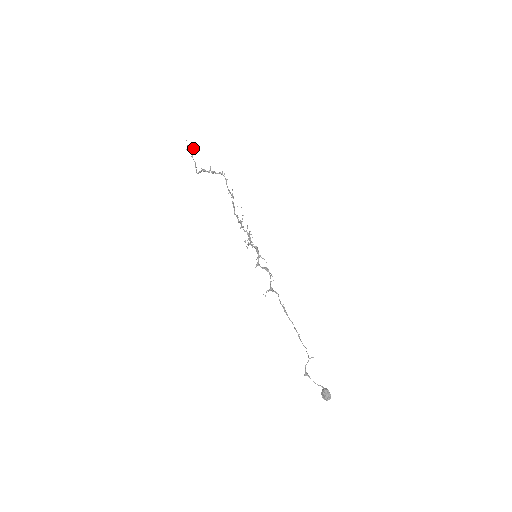
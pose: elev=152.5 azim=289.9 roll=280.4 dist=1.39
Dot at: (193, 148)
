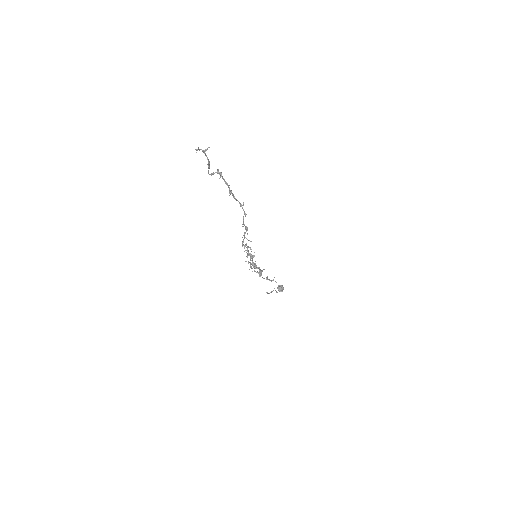
Dot at: occluded
